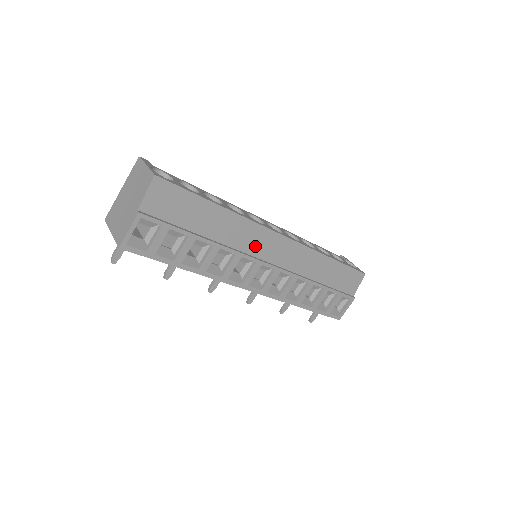
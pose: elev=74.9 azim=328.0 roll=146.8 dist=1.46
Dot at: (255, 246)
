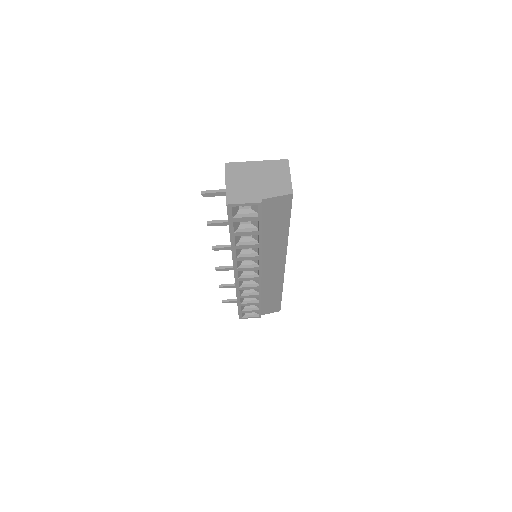
Dot at: (269, 259)
